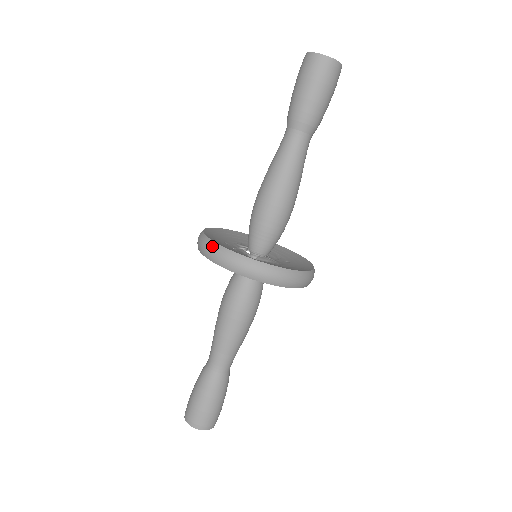
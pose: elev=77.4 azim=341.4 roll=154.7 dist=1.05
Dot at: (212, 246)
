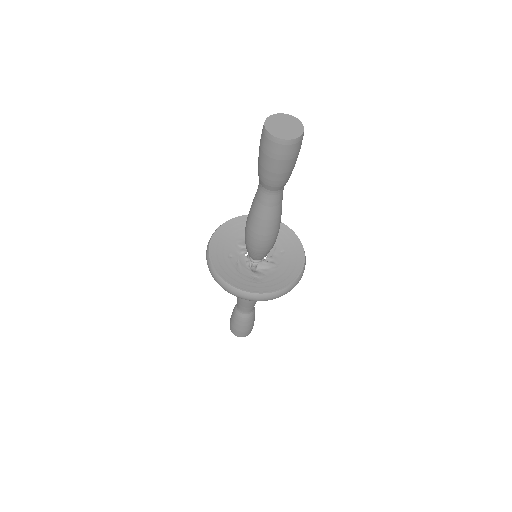
Dot at: (221, 282)
